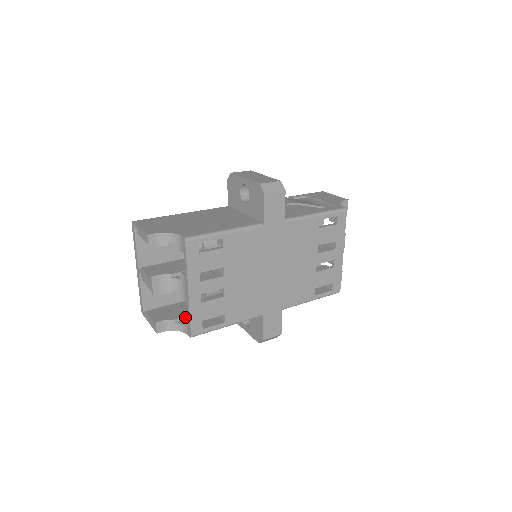
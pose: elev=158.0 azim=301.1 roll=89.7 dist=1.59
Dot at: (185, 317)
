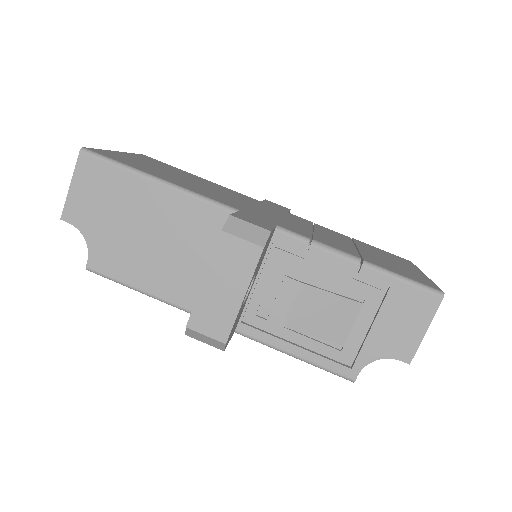
Dot at: occluded
